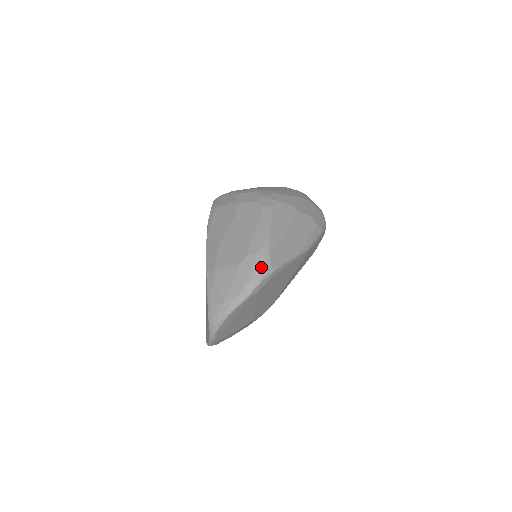
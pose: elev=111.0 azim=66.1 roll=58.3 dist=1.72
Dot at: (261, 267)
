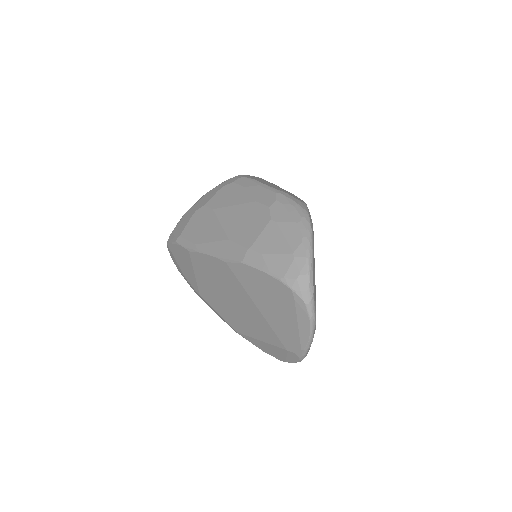
Dot at: (294, 204)
